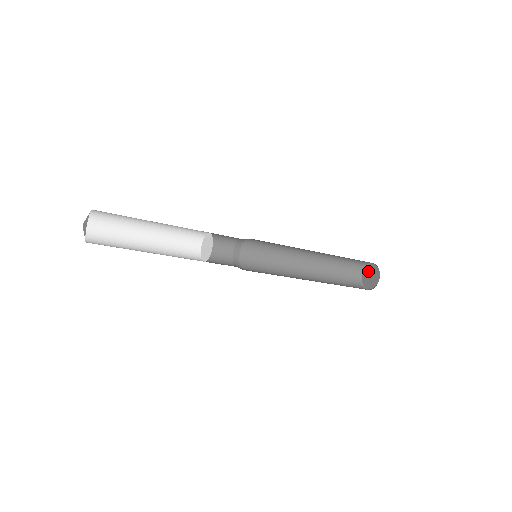
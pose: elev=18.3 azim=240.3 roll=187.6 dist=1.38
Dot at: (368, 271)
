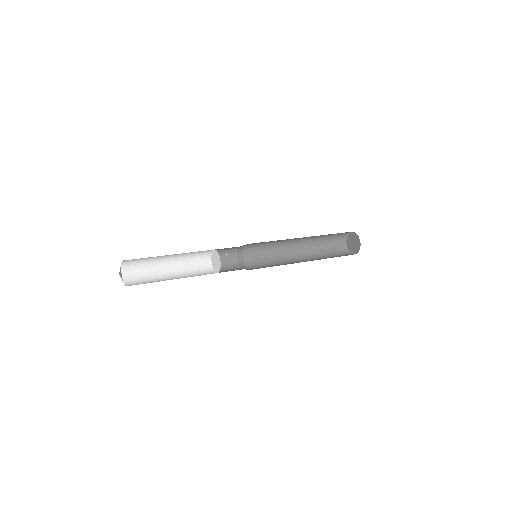
Dot at: (350, 240)
